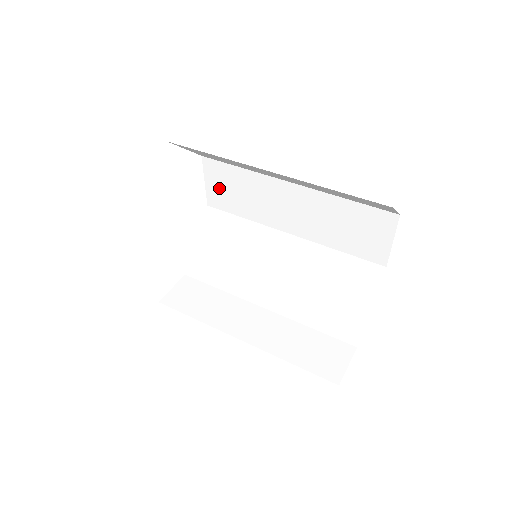
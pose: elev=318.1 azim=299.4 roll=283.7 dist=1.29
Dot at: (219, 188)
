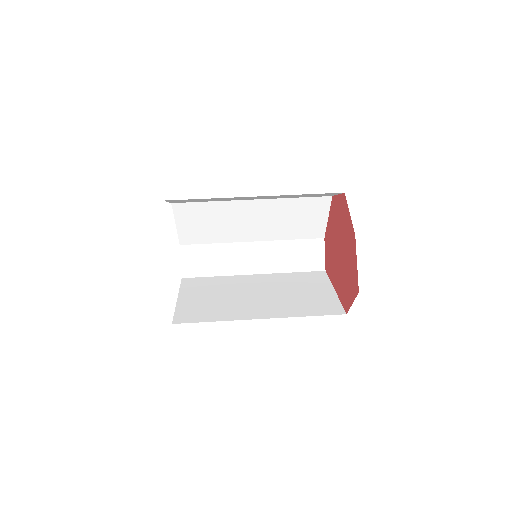
Dot at: (183, 201)
